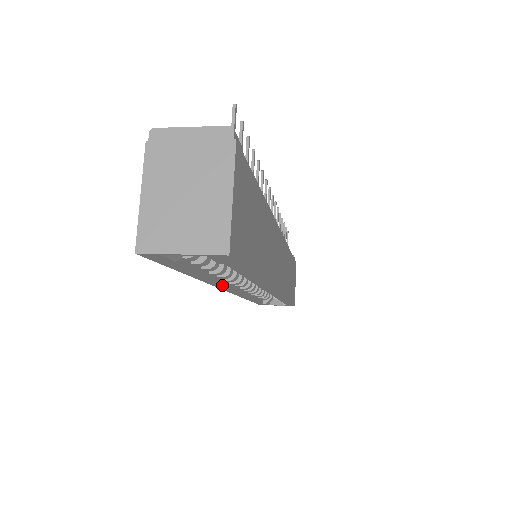
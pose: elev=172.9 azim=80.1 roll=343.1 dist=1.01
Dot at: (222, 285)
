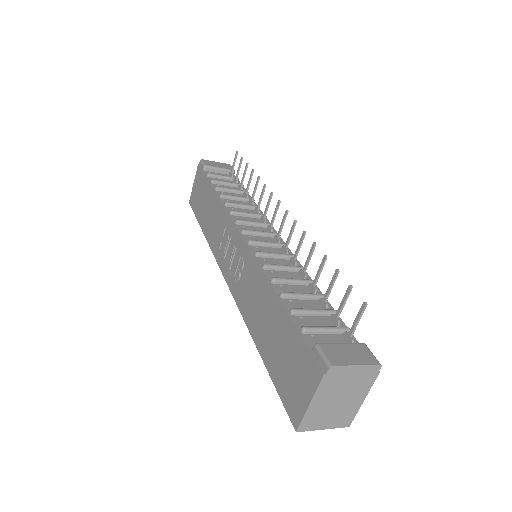
Dot at: occluded
